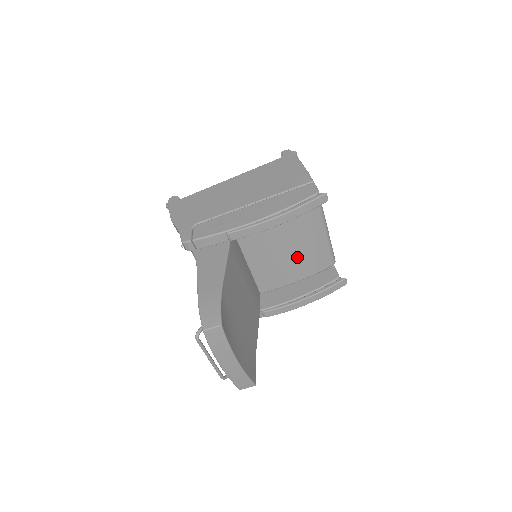
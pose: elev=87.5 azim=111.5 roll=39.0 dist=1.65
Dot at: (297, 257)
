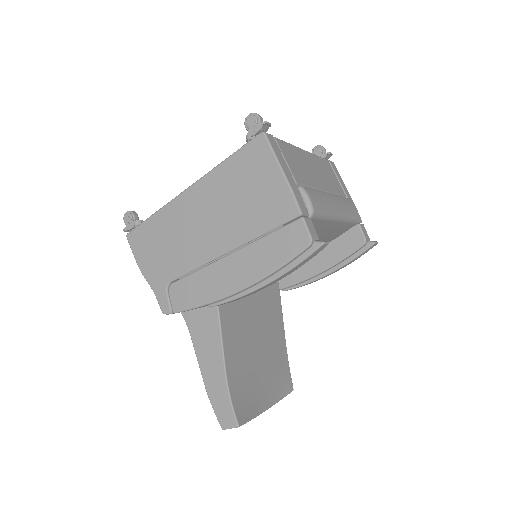
Dot at: occluded
